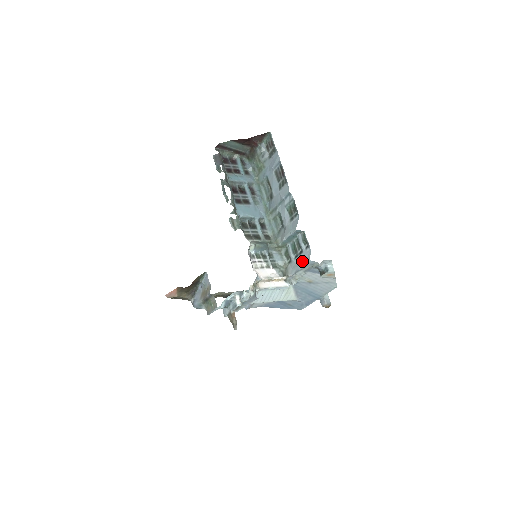
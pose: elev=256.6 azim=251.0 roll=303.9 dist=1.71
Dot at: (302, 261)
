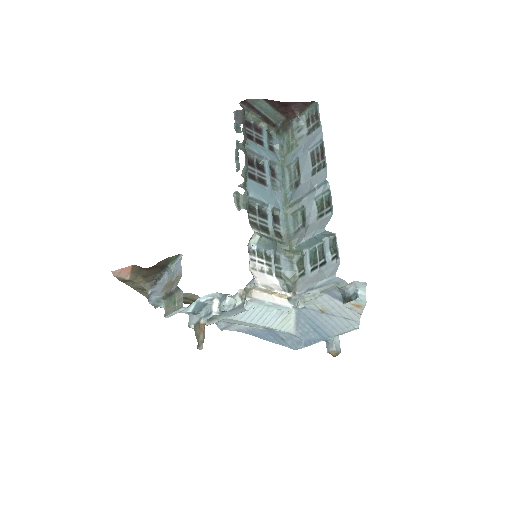
Dot at: (322, 276)
